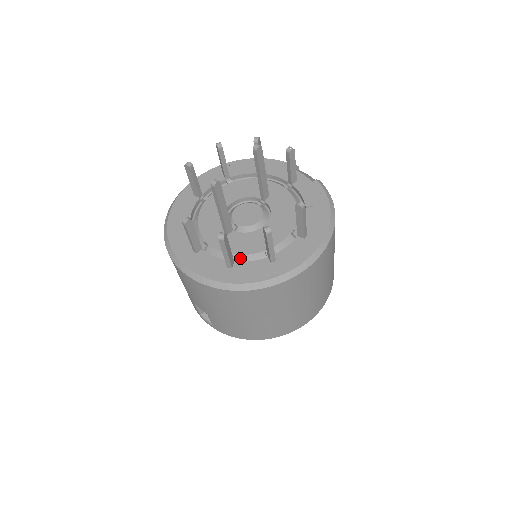
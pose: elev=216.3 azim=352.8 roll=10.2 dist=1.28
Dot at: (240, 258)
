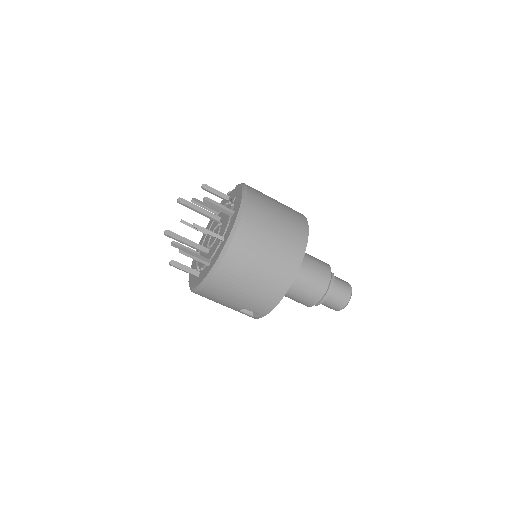
Dot at: occluded
